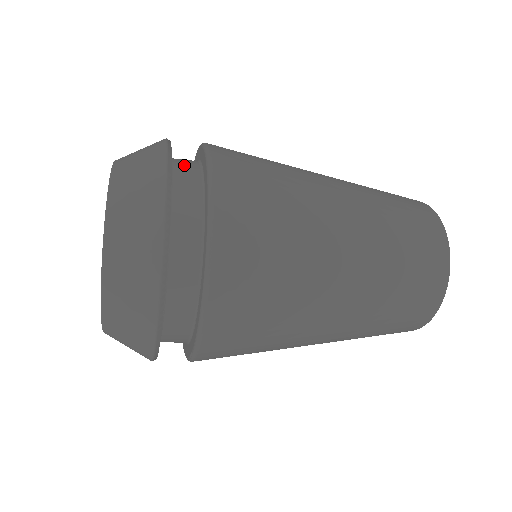
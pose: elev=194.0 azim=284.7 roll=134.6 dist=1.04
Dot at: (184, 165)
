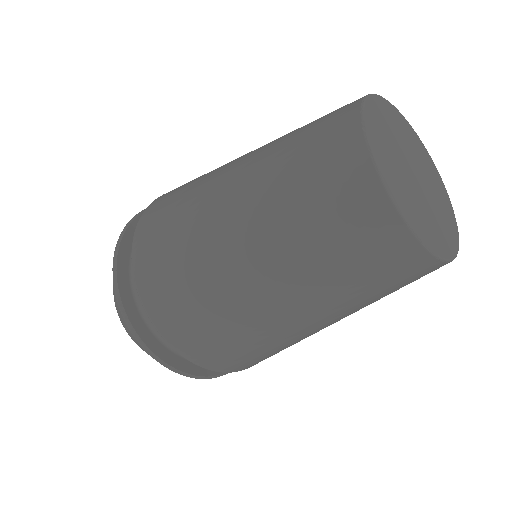
Dot at: occluded
